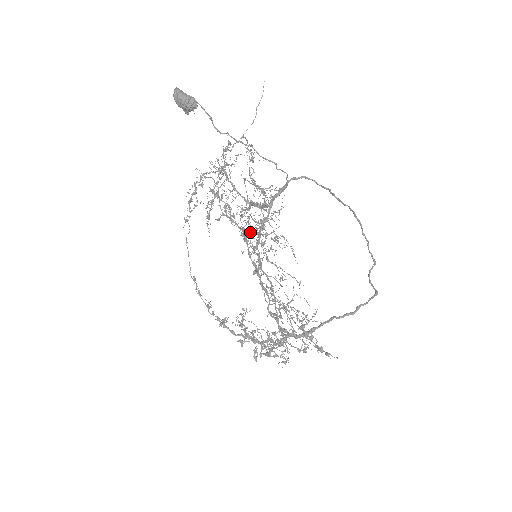
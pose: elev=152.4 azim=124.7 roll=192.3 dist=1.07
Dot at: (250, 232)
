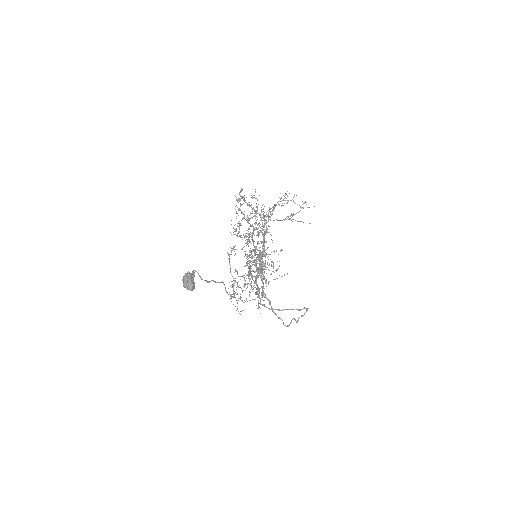
Dot at: (234, 280)
